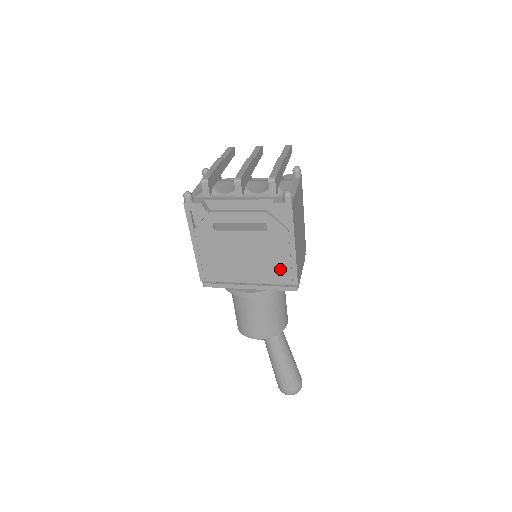
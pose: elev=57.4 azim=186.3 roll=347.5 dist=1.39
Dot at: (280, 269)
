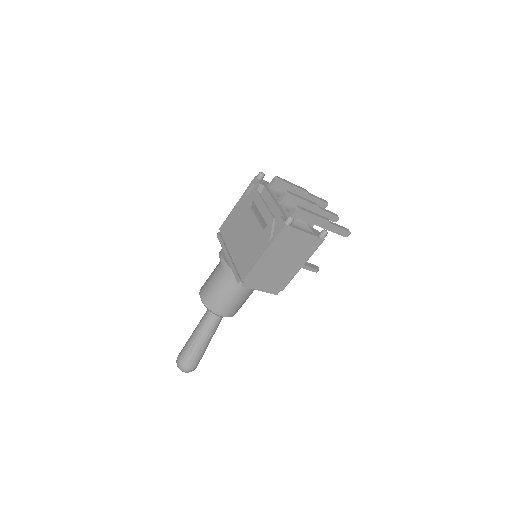
Dot at: (246, 261)
